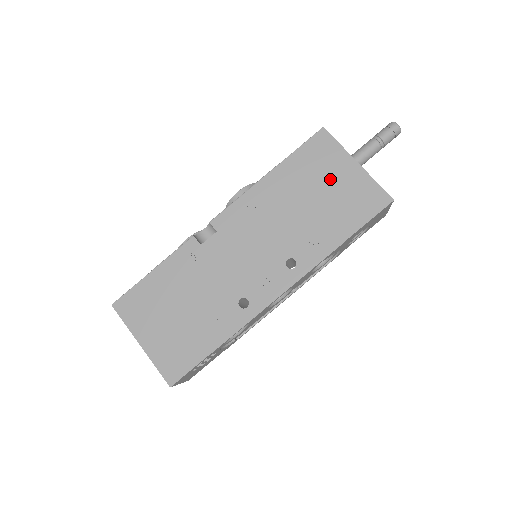
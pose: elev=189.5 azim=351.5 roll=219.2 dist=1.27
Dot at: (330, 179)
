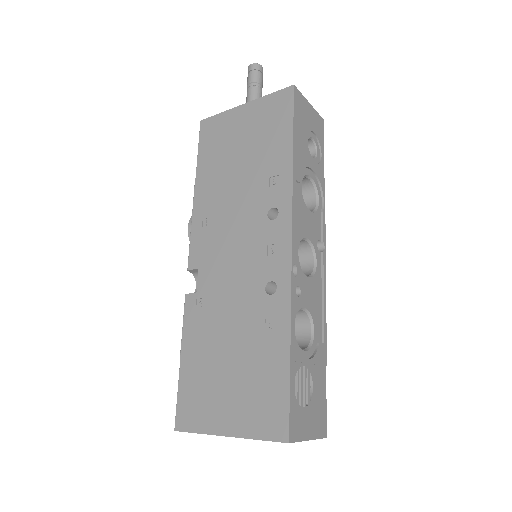
Dot at: (237, 135)
